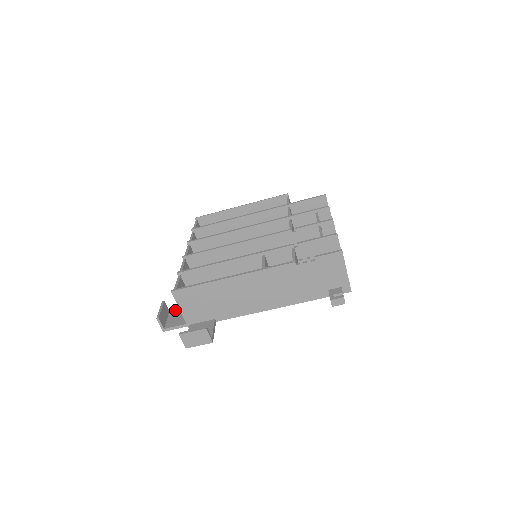
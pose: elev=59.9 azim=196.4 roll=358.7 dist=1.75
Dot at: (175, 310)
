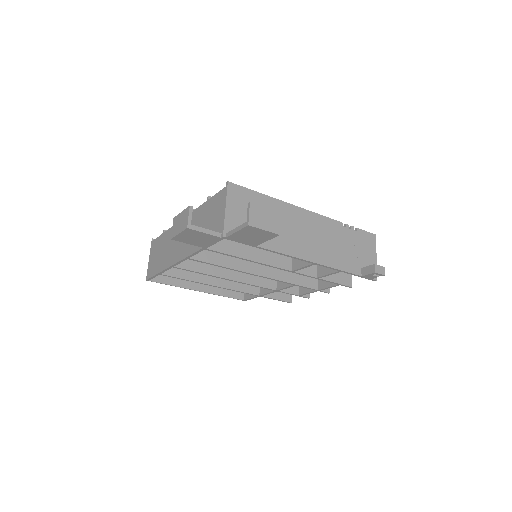
Dot at: occluded
